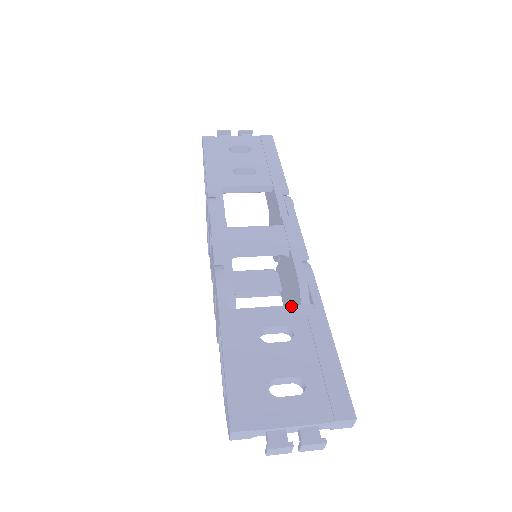
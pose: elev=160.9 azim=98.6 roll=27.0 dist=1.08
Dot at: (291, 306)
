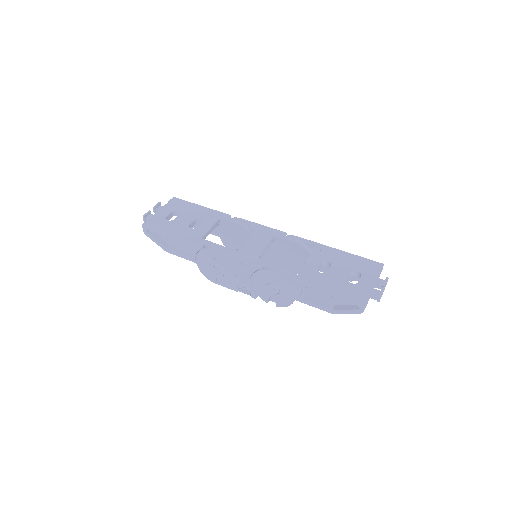
Dot at: (312, 254)
